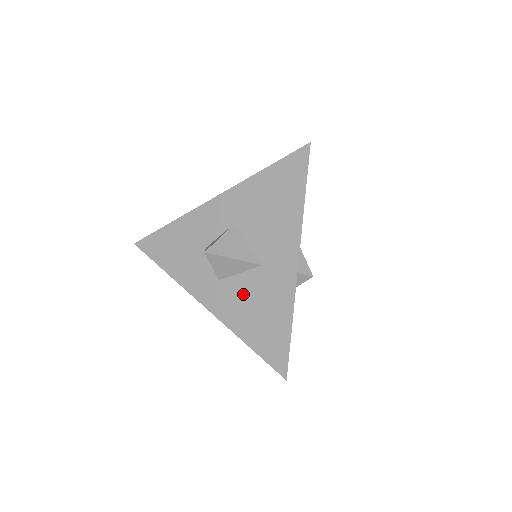
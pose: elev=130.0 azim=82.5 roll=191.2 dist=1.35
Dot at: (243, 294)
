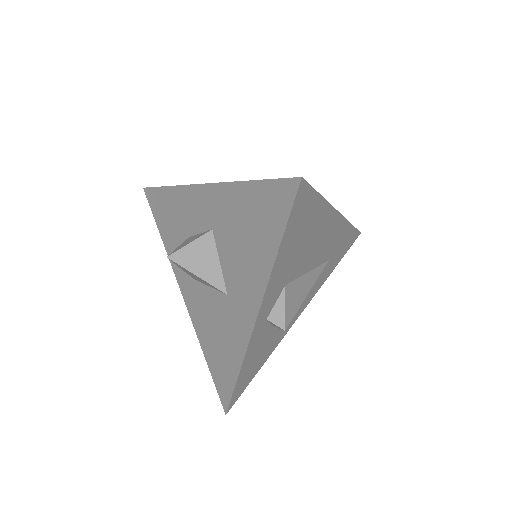
Dot at: (209, 309)
